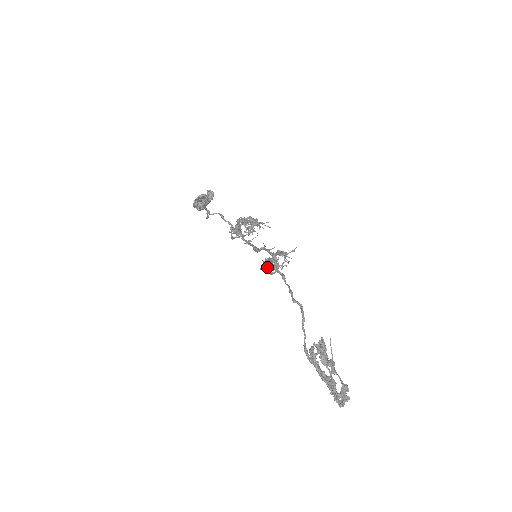
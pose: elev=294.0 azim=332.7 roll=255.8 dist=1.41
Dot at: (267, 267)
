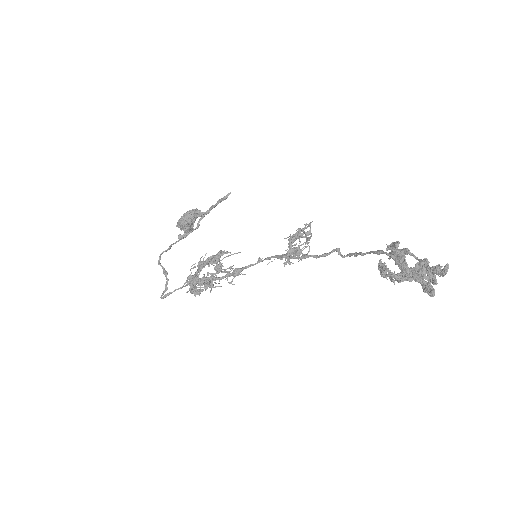
Dot at: (299, 234)
